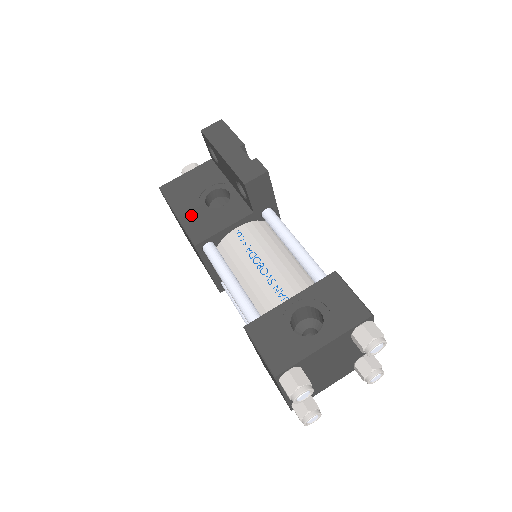
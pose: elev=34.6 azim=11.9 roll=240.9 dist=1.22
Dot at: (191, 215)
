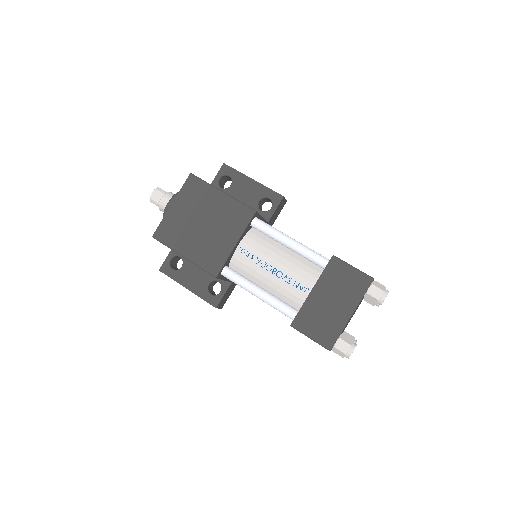
Dot at: occluded
